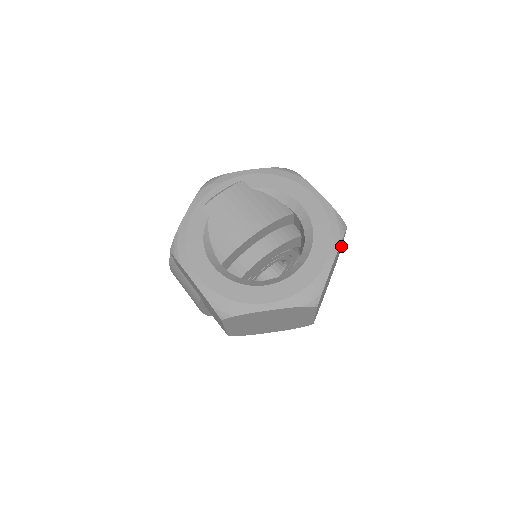
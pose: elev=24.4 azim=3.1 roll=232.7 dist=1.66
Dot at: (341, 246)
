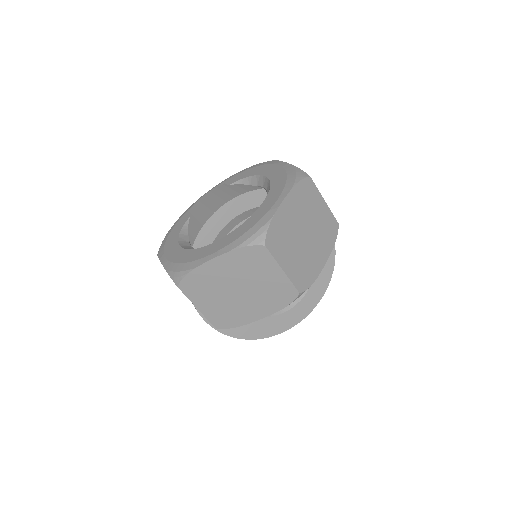
Dot at: (324, 209)
